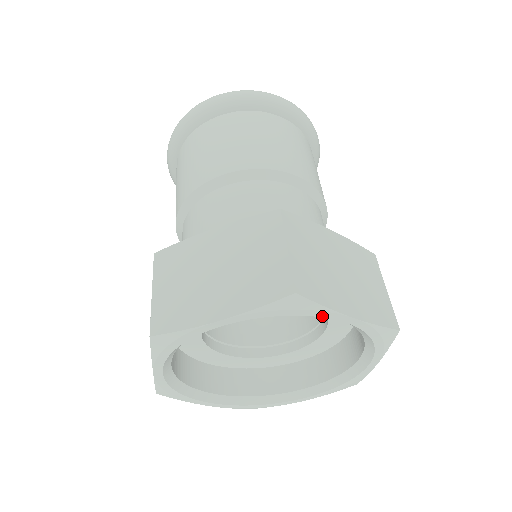
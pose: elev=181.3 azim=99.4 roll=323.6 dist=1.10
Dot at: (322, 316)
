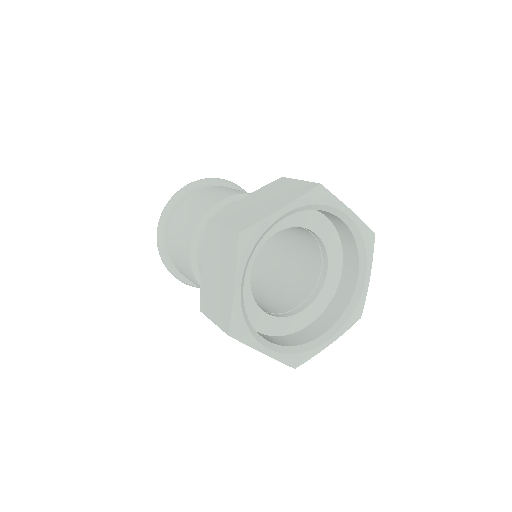
Dot at: (336, 207)
